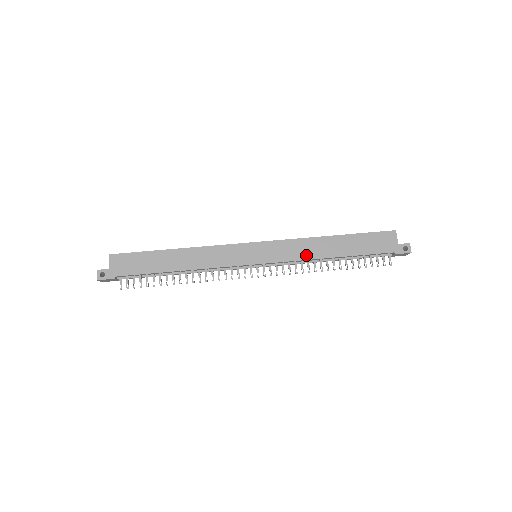
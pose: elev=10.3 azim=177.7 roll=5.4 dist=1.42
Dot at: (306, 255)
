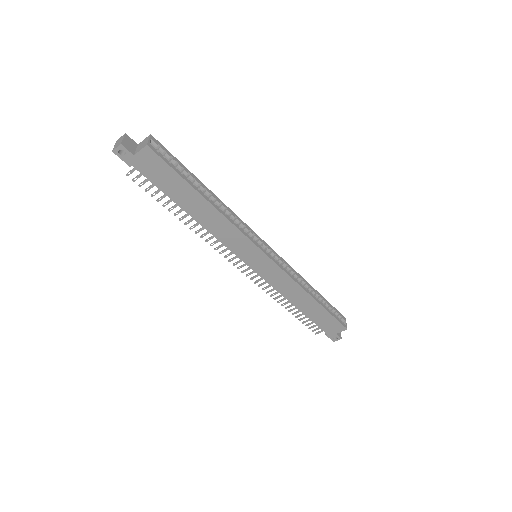
Dot at: (283, 291)
